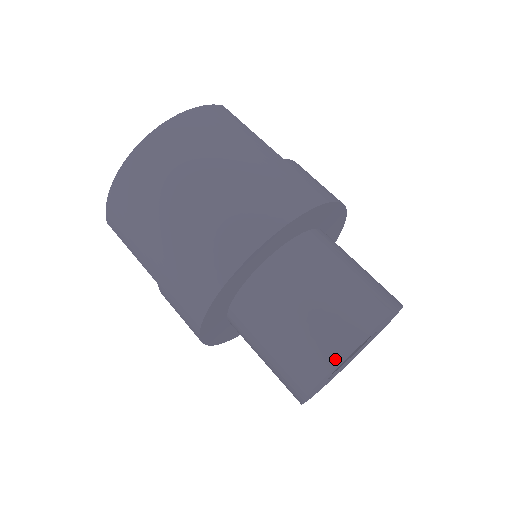
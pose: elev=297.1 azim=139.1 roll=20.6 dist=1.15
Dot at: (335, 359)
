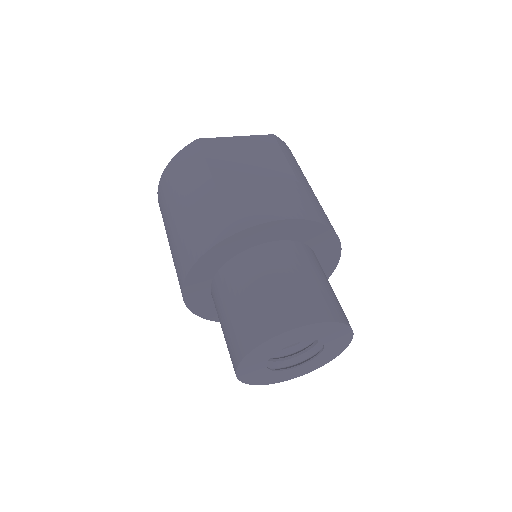
Dot at: (234, 370)
